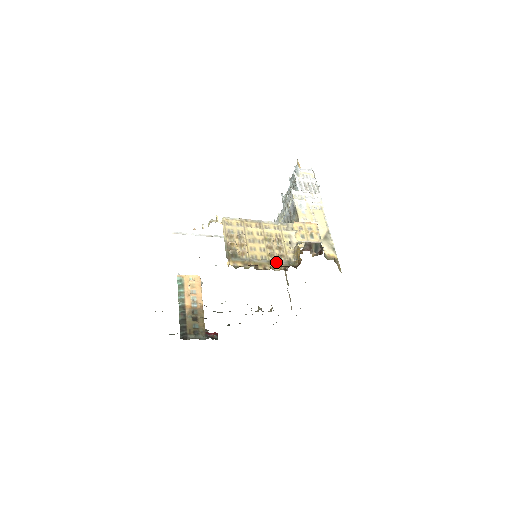
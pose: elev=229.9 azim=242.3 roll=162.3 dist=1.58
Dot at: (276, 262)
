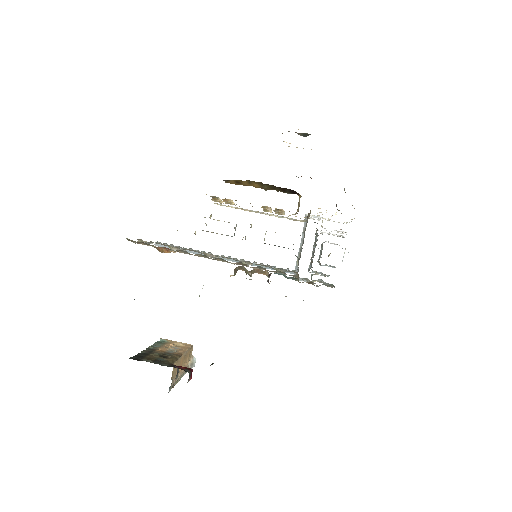
Dot at: occluded
